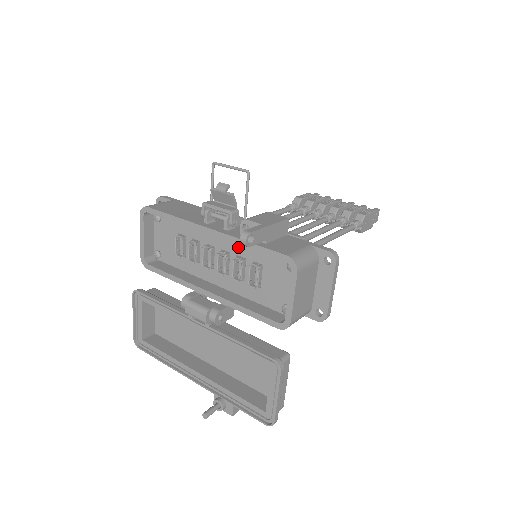
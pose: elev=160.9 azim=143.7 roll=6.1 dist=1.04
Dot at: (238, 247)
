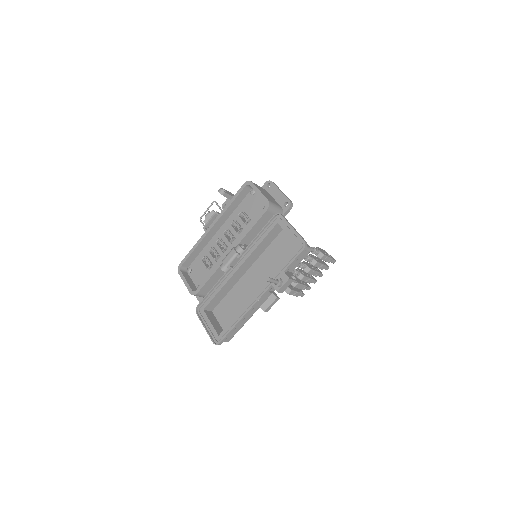
Dot at: (230, 222)
